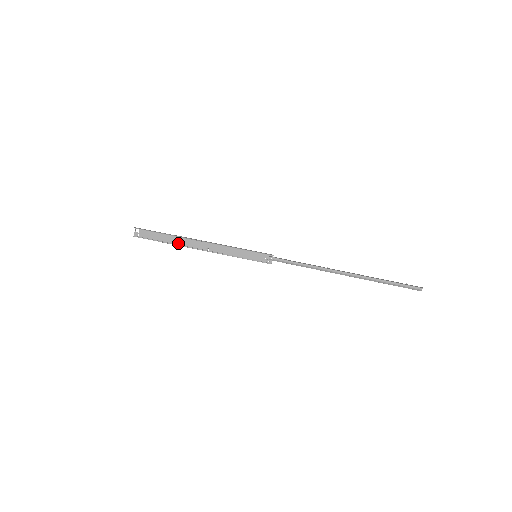
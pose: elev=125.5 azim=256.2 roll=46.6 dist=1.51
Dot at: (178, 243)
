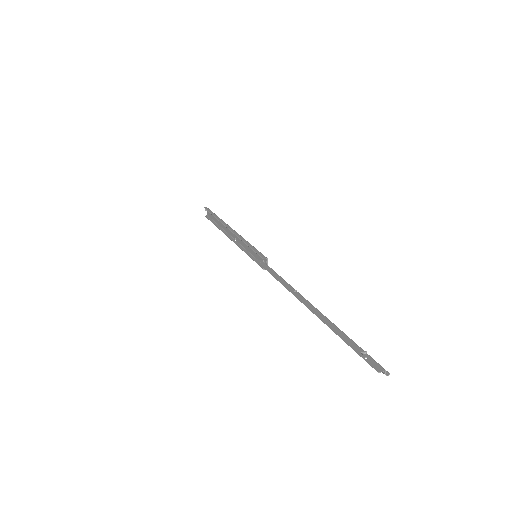
Dot at: (223, 228)
